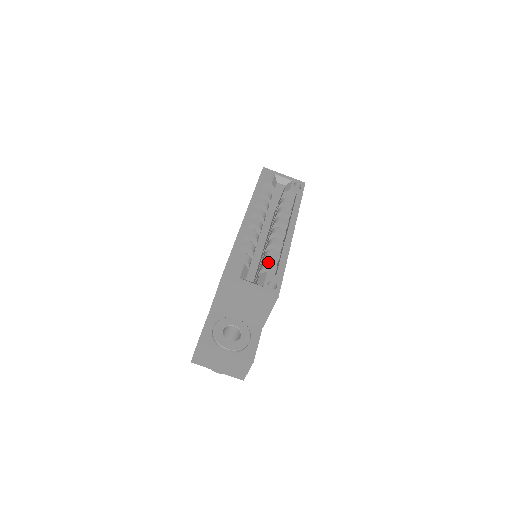
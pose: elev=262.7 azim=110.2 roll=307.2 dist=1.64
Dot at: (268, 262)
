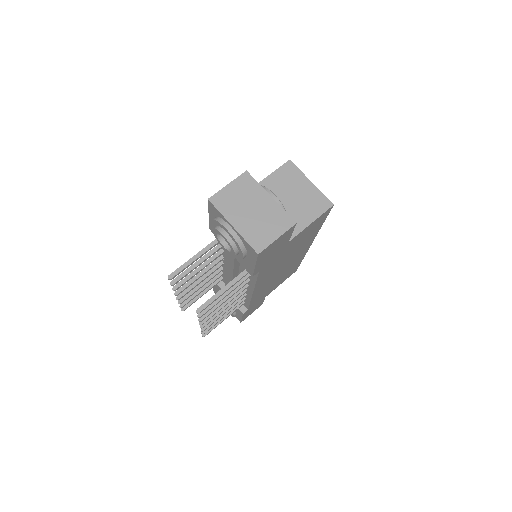
Dot at: occluded
